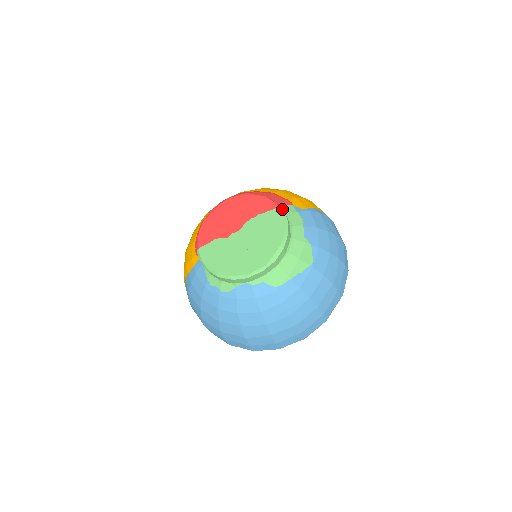
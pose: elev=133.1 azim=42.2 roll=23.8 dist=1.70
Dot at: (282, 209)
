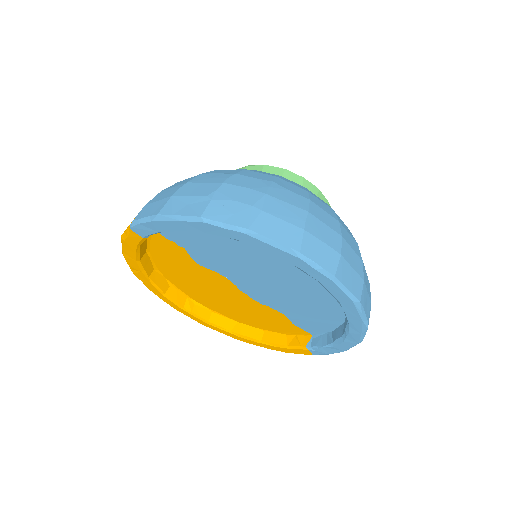
Dot at: occluded
